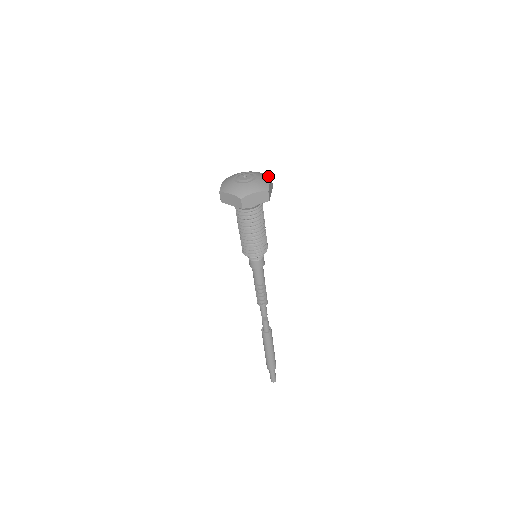
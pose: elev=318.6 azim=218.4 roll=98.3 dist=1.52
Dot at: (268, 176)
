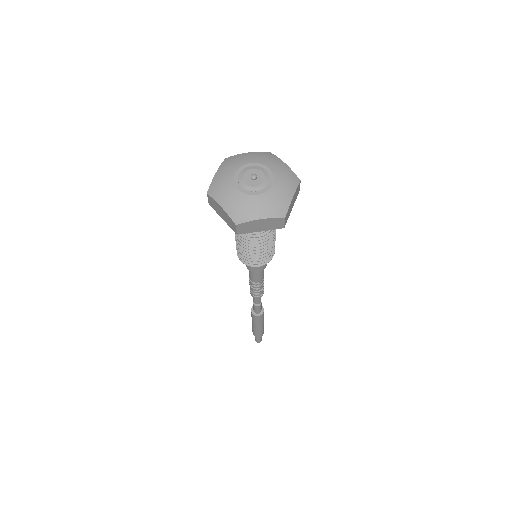
Dot at: (295, 178)
